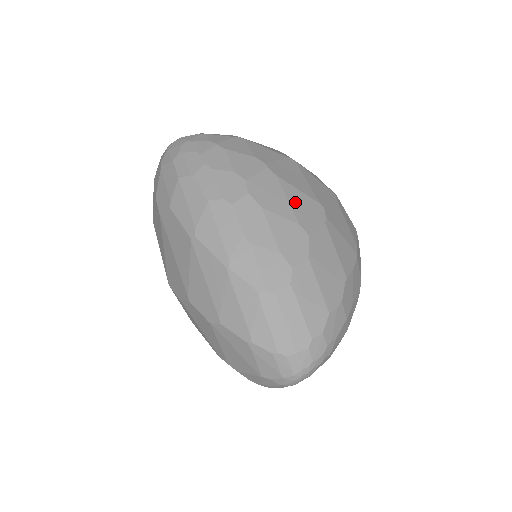
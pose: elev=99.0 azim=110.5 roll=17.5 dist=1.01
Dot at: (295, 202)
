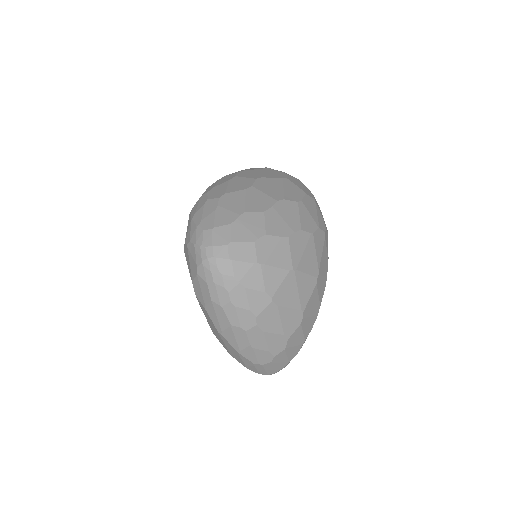
Dot at: (285, 320)
